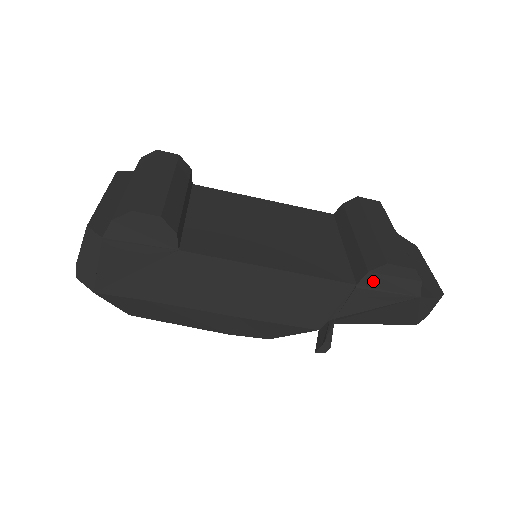
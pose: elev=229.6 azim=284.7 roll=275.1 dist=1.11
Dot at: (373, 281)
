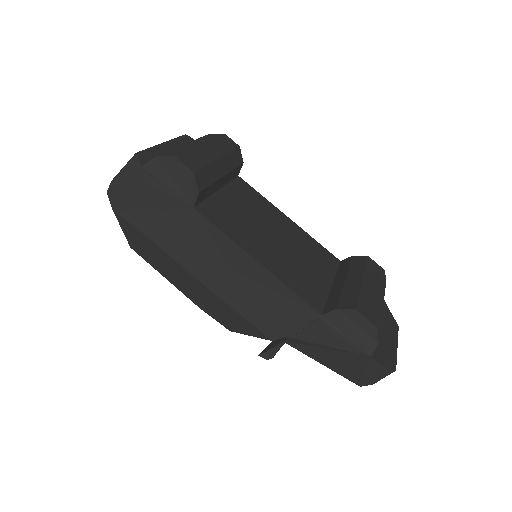
Dot at: (337, 319)
